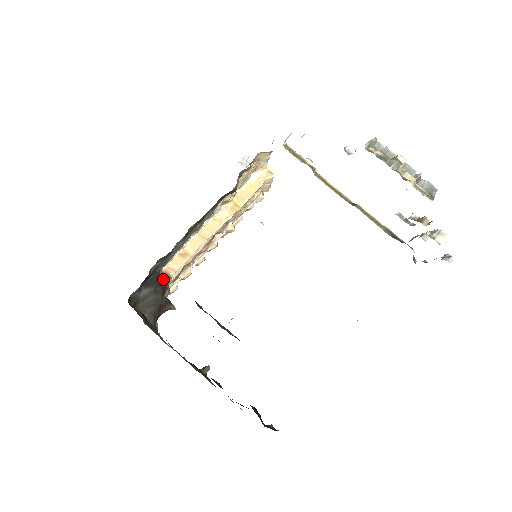
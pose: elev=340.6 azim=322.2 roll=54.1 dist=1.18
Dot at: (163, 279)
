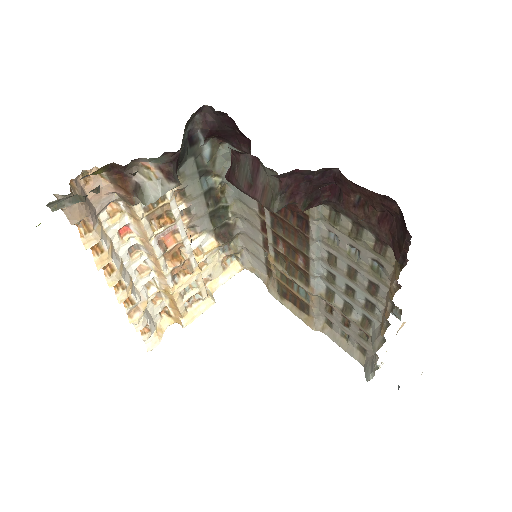
Dot at: occluded
